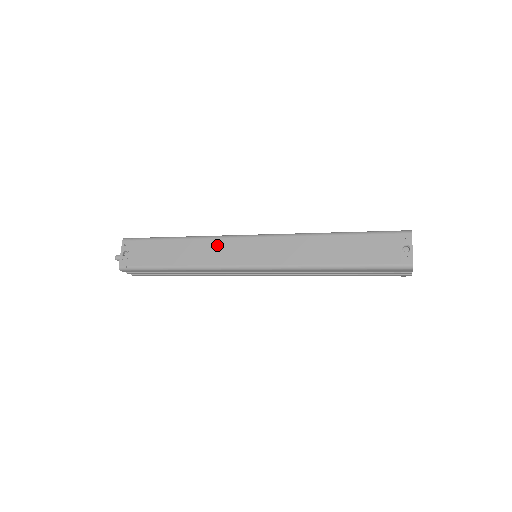
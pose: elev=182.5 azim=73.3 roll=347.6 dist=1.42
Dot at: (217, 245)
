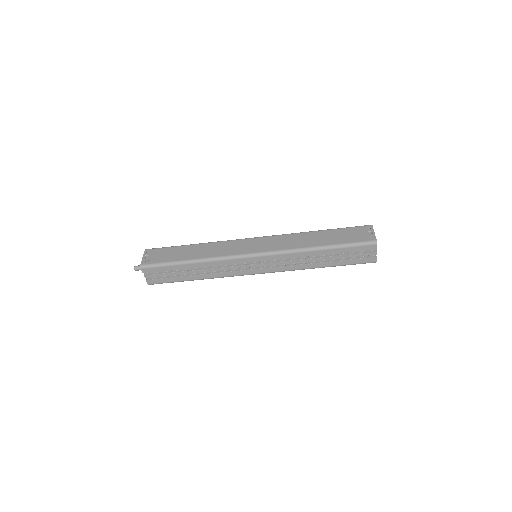
Dot at: (226, 245)
